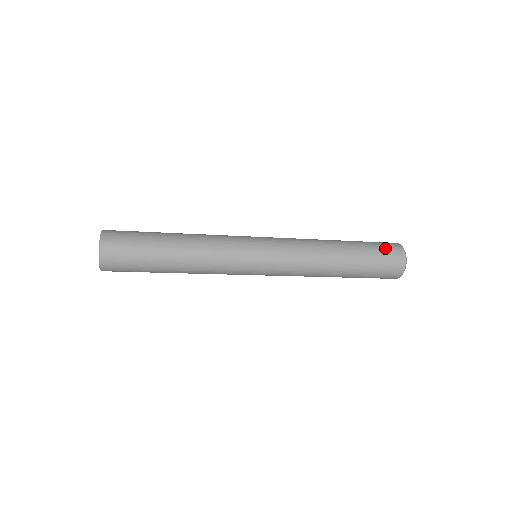
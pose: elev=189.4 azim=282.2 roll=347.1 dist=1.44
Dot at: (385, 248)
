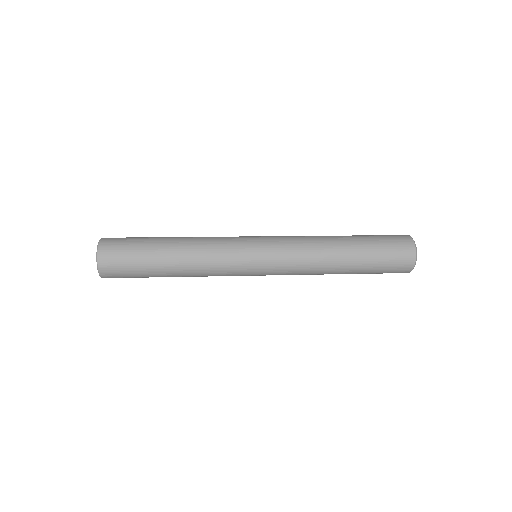
Dot at: (390, 237)
